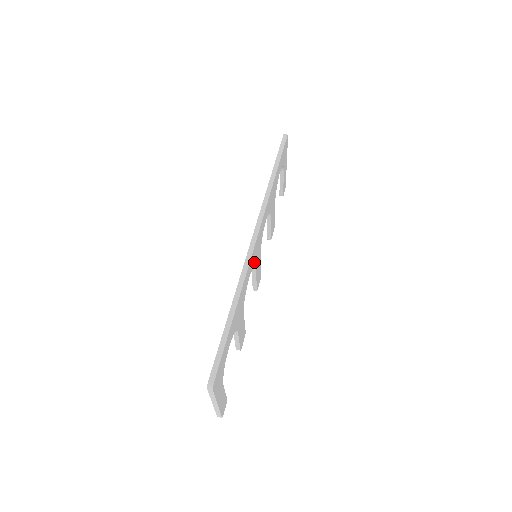
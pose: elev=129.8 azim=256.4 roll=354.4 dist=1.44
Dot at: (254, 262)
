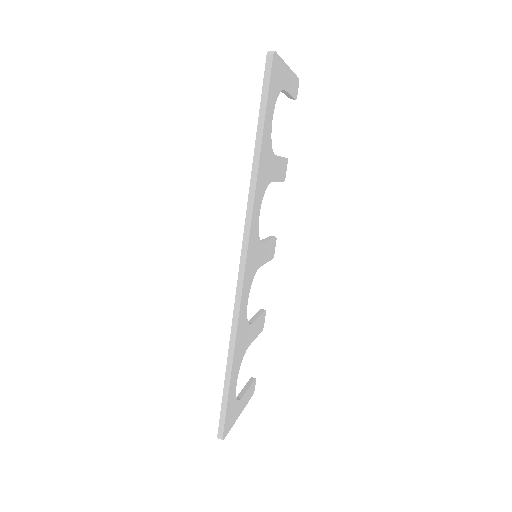
Dot at: (252, 277)
